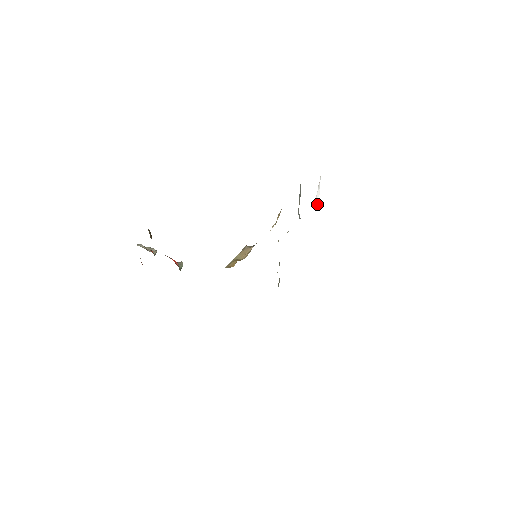
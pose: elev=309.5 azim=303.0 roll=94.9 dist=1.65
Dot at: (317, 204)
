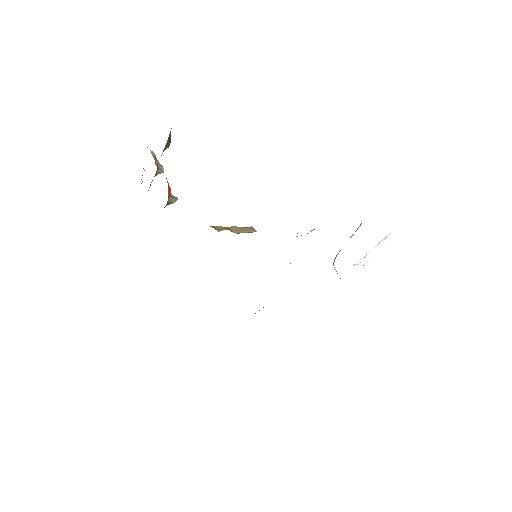
Dot at: (363, 263)
